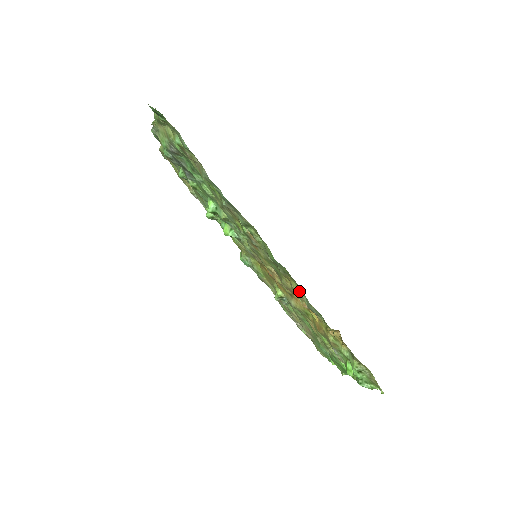
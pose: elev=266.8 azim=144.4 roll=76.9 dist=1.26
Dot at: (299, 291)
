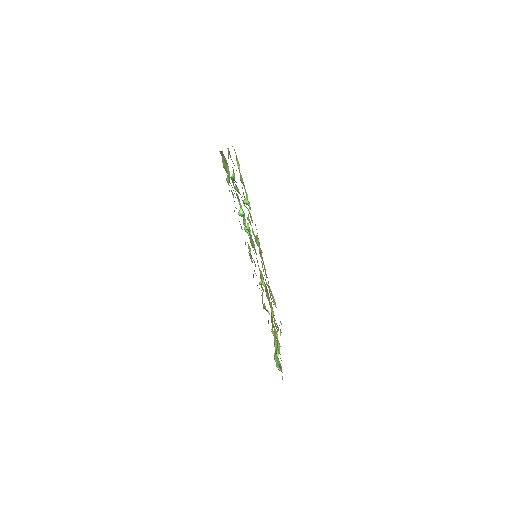
Dot at: (262, 302)
